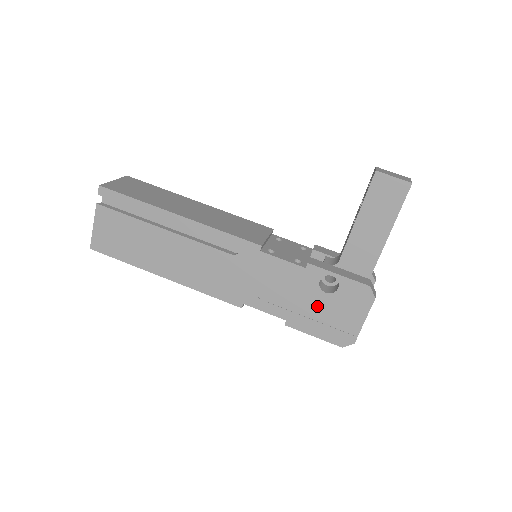
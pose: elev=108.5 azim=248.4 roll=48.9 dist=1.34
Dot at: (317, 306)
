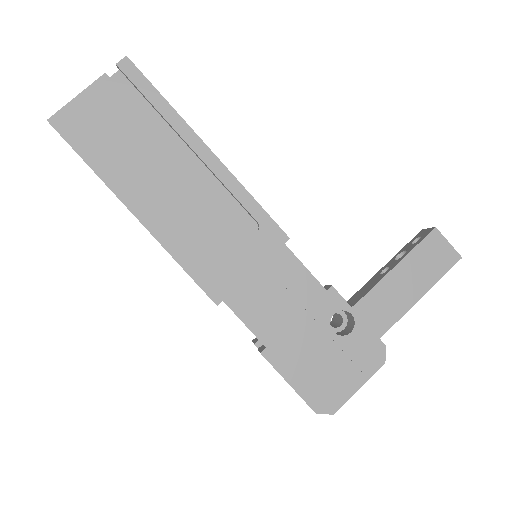
Dot at: (314, 345)
